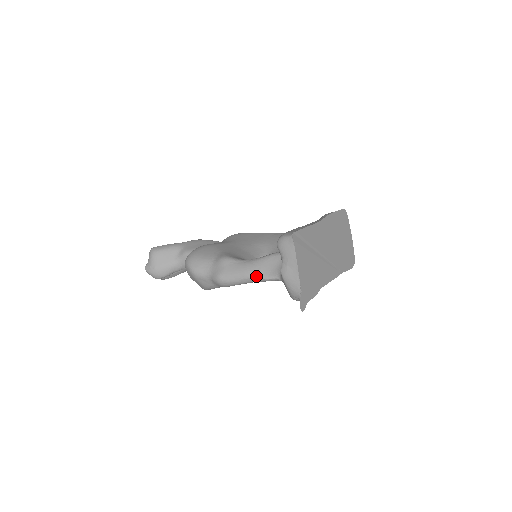
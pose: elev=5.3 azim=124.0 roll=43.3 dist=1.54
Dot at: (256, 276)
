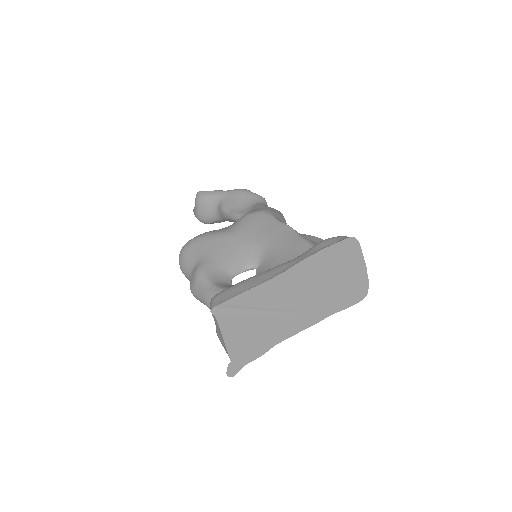
Dot at: occluded
